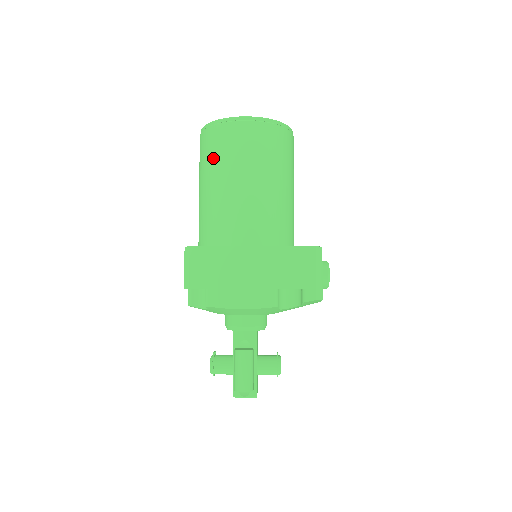
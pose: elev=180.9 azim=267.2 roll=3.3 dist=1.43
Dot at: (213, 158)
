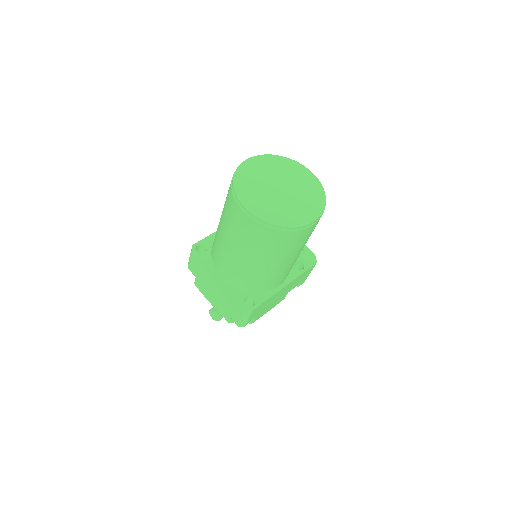
Dot at: (277, 251)
